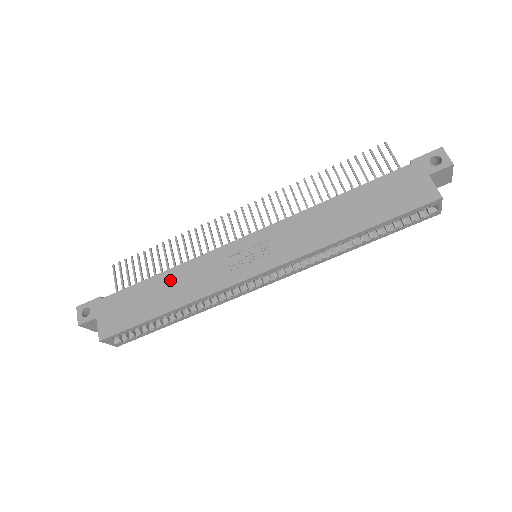
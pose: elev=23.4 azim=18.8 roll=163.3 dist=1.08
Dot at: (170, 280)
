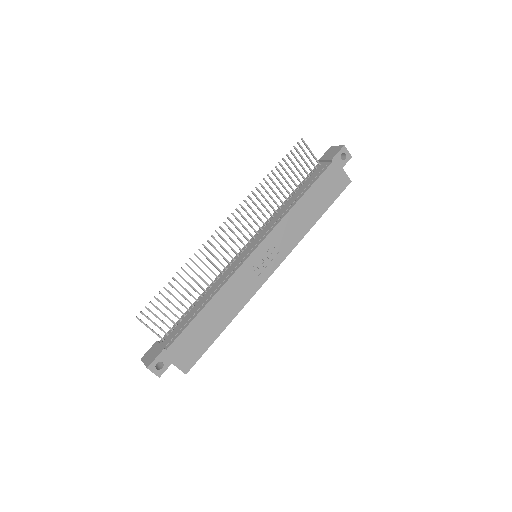
Dot at: (216, 306)
